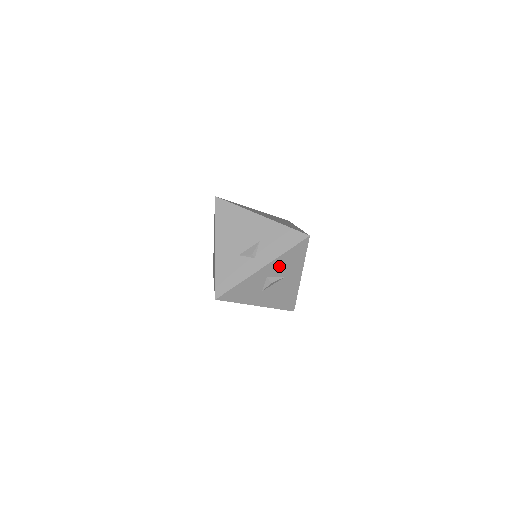
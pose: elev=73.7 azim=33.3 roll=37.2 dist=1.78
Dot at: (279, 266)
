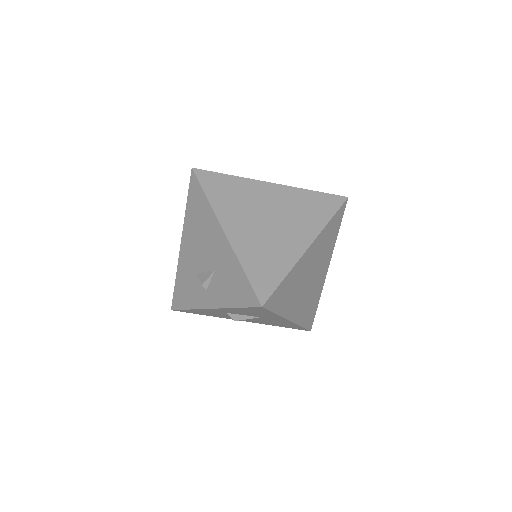
Dot at: (238, 311)
